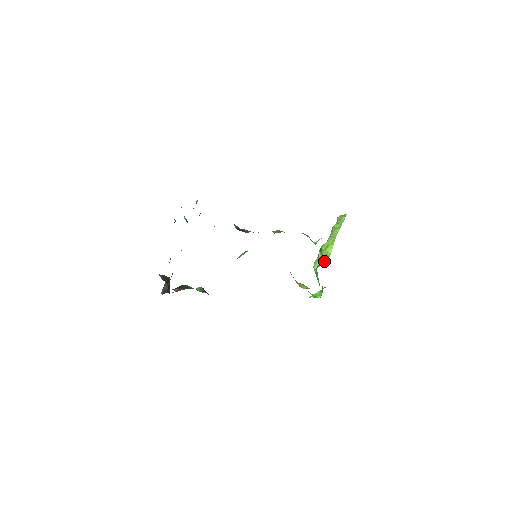
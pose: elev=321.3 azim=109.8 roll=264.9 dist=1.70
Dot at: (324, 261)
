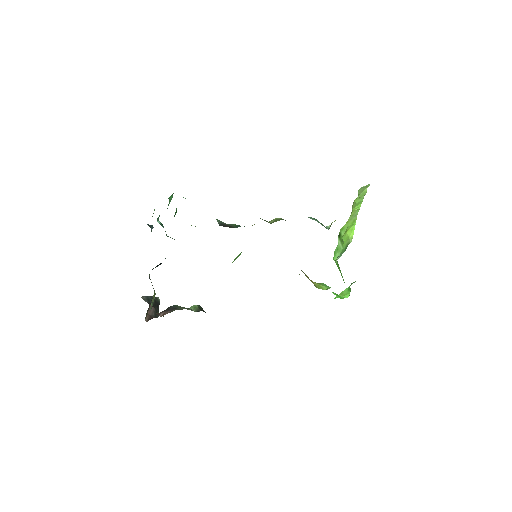
Dot at: (345, 249)
